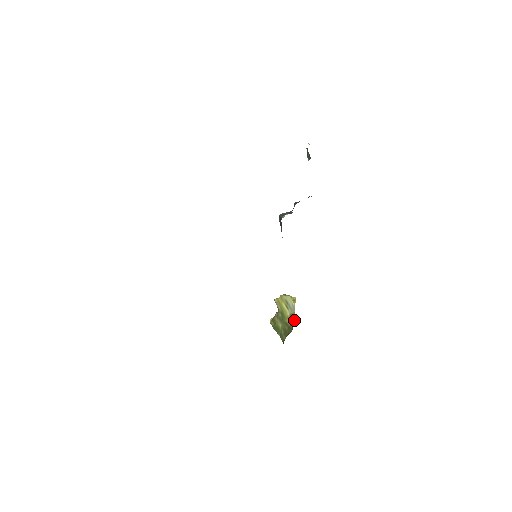
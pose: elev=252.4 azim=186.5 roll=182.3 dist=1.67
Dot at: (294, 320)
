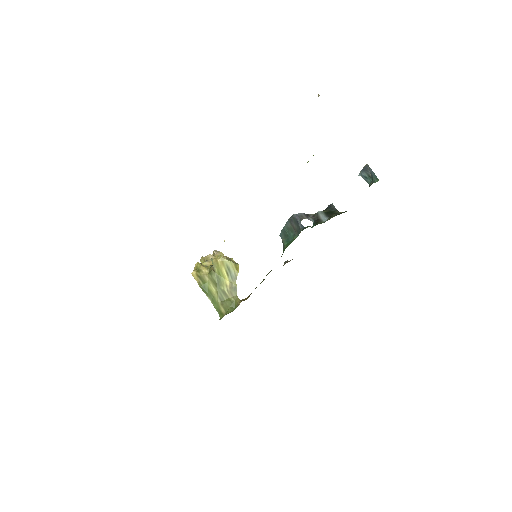
Dot at: occluded
